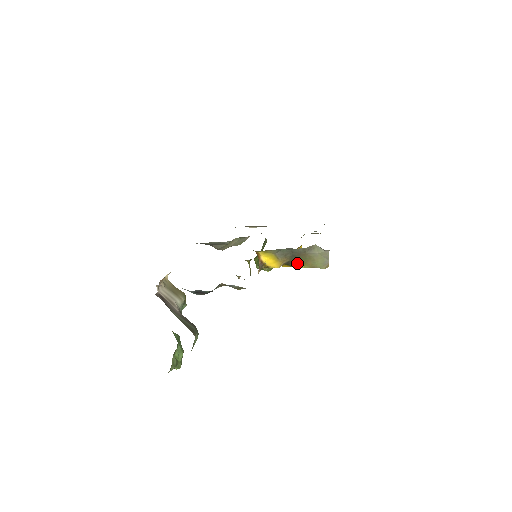
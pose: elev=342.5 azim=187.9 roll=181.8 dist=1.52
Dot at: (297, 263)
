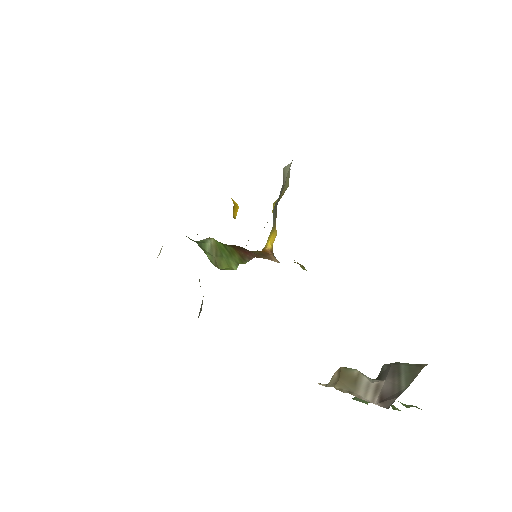
Dot at: occluded
